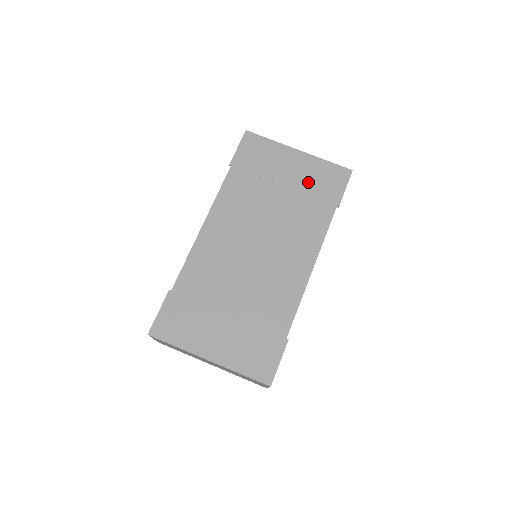
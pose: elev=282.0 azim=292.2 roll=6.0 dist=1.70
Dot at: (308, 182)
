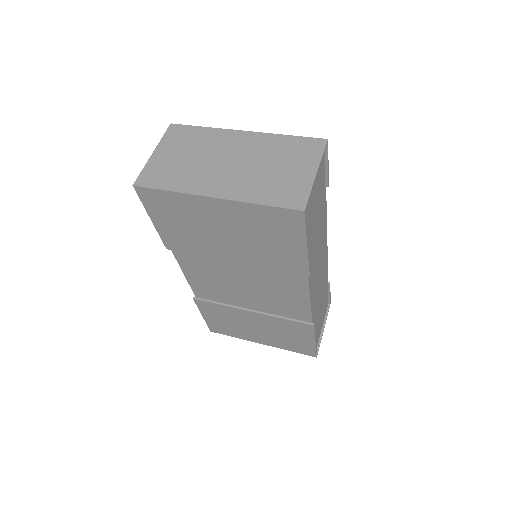
Dot at: occluded
